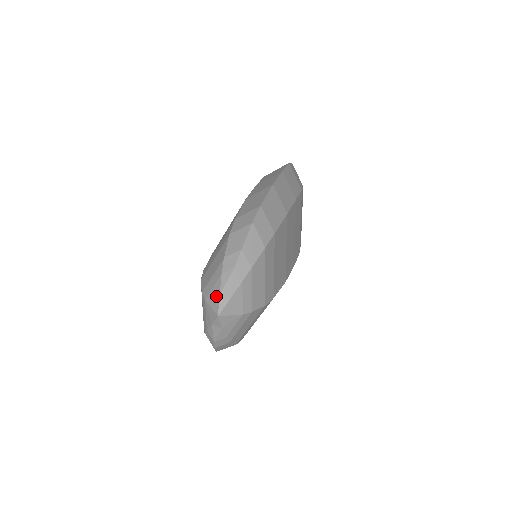
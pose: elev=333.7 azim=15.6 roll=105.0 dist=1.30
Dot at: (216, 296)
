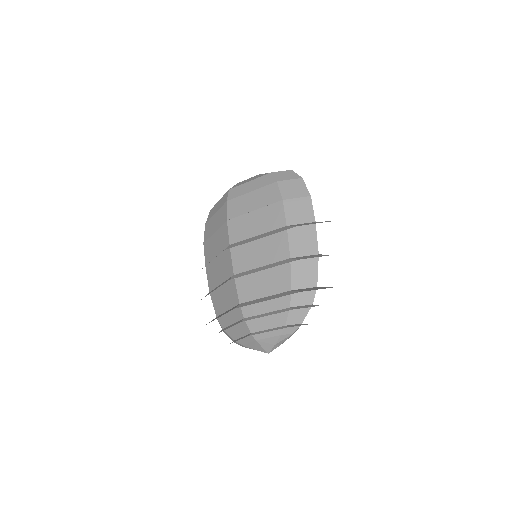
Dot at: (271, 344)
